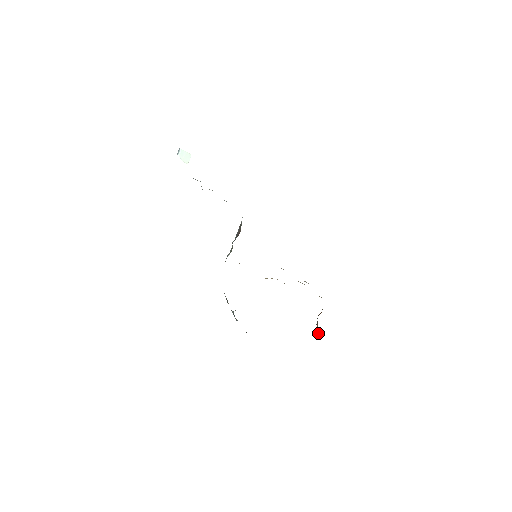
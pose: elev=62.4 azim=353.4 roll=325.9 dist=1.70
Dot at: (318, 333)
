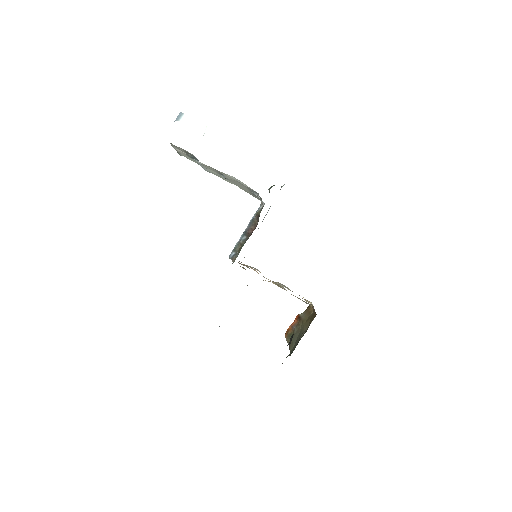
Dot at: (290, 336)
